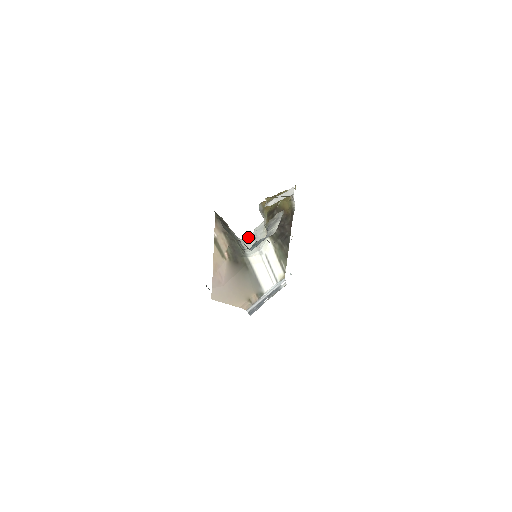
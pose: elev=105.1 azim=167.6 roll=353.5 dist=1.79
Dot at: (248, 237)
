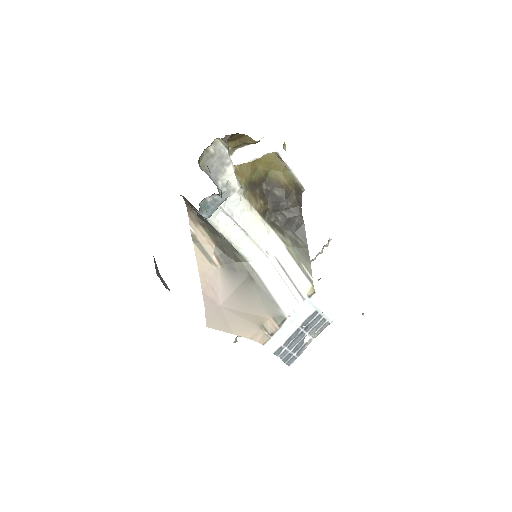
Dot at: (217, 214)
